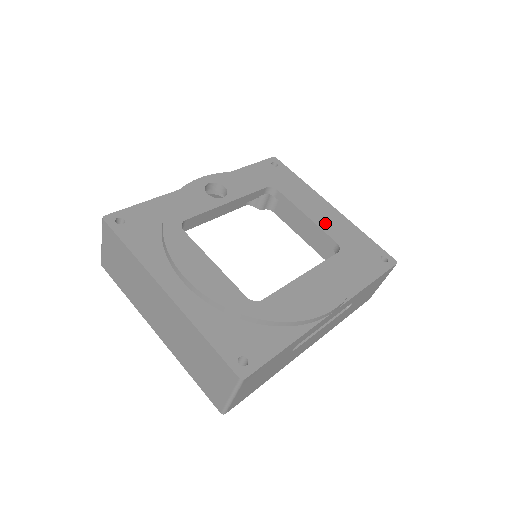
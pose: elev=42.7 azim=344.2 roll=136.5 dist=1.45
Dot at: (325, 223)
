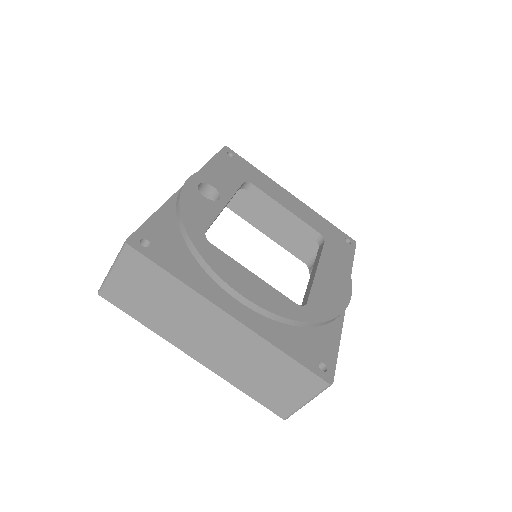
Dot at: (302, 214)
